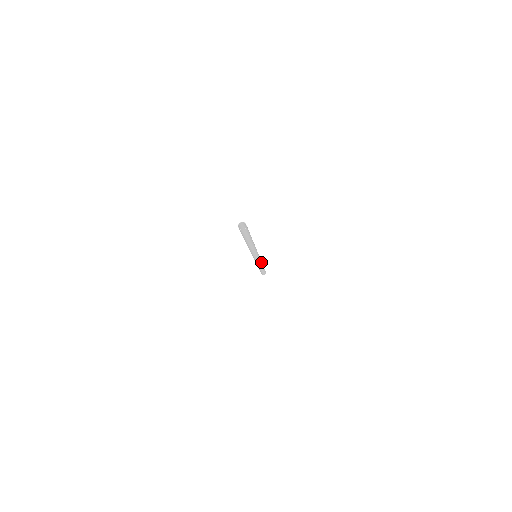
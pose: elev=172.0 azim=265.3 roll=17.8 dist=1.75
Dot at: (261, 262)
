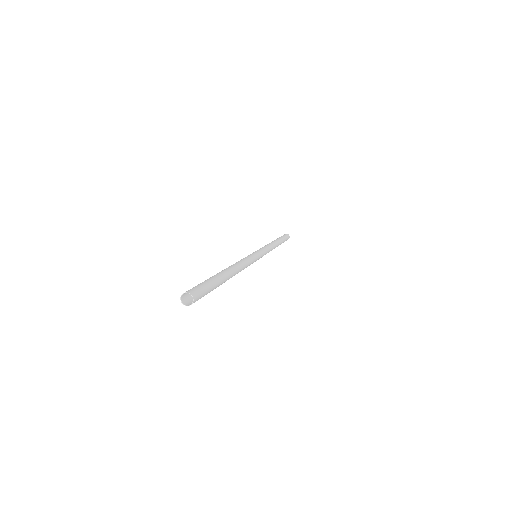
Dot at: (270, 248)
